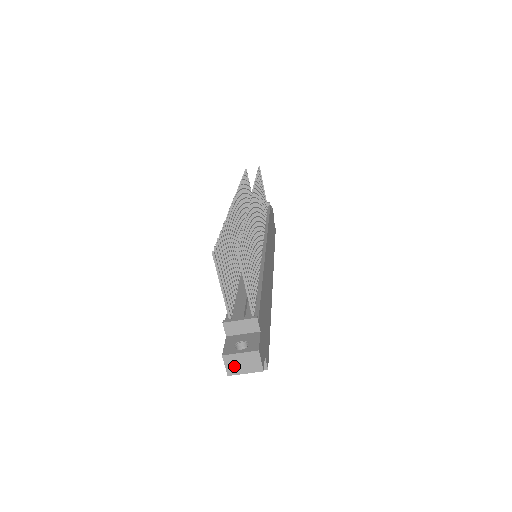
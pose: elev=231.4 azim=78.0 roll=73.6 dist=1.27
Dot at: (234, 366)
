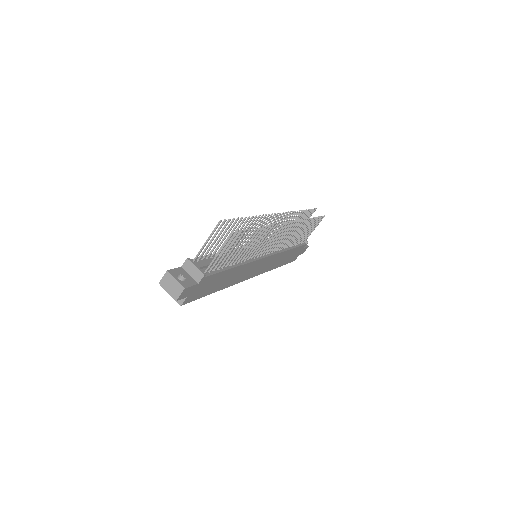
Dot at: (166, 282)
